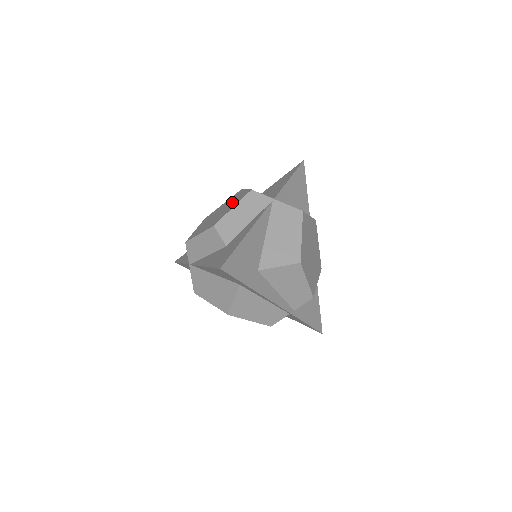
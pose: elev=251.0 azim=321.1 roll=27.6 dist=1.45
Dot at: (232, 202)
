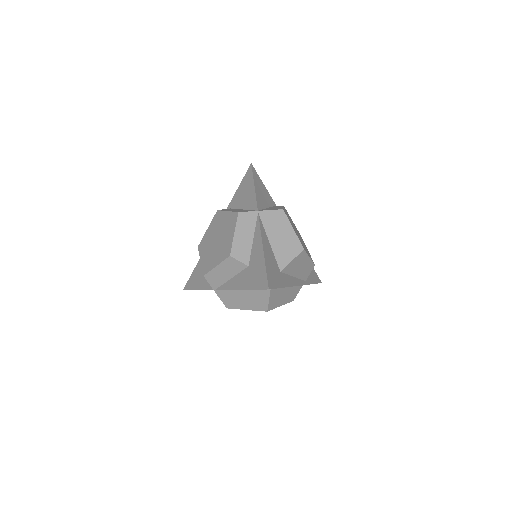
Dot at: (224, 227)
